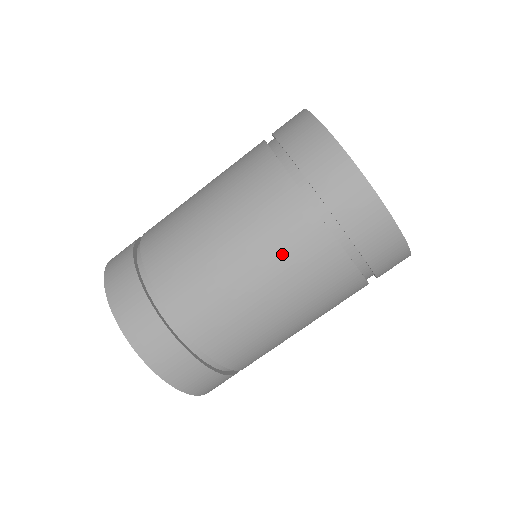
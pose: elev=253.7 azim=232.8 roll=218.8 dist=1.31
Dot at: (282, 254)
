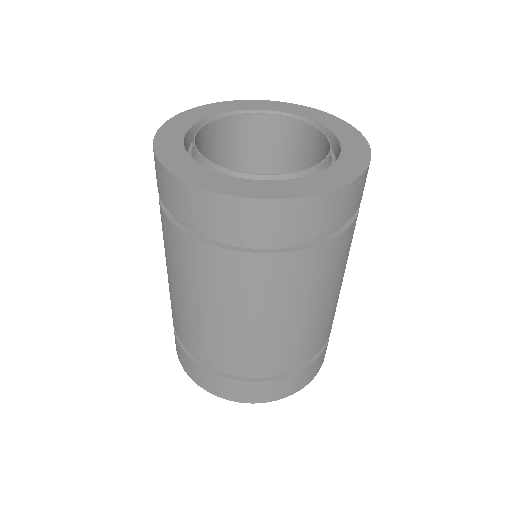
Dot at: (271, 295)
